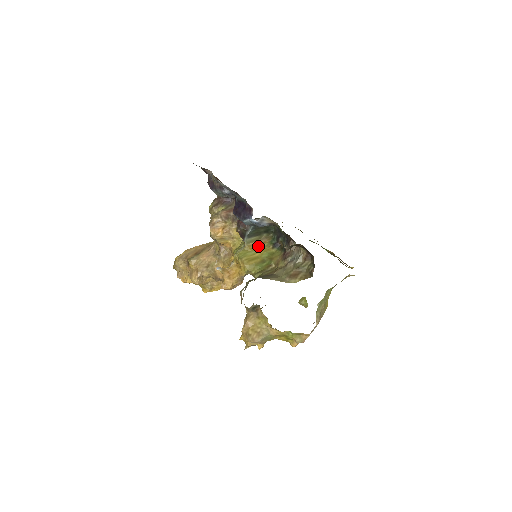
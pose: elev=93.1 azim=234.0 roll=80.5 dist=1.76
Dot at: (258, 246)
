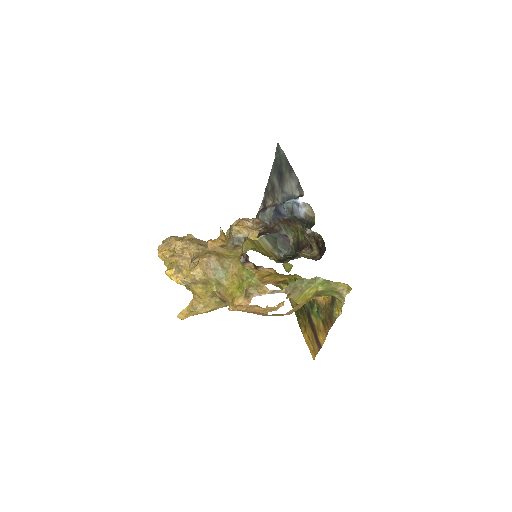
Dot at: (266, 251)
